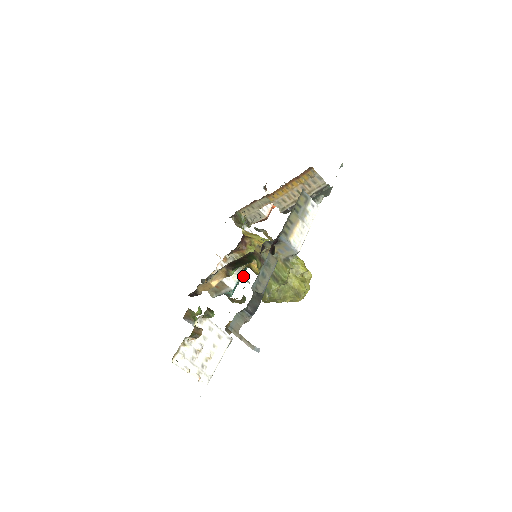
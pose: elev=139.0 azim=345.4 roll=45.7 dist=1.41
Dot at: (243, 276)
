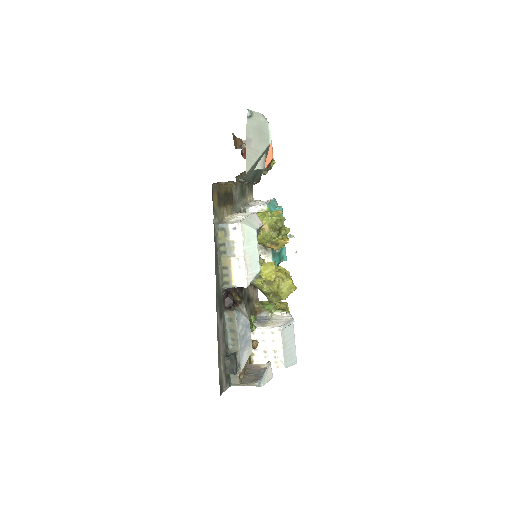
Dot at: occluded
